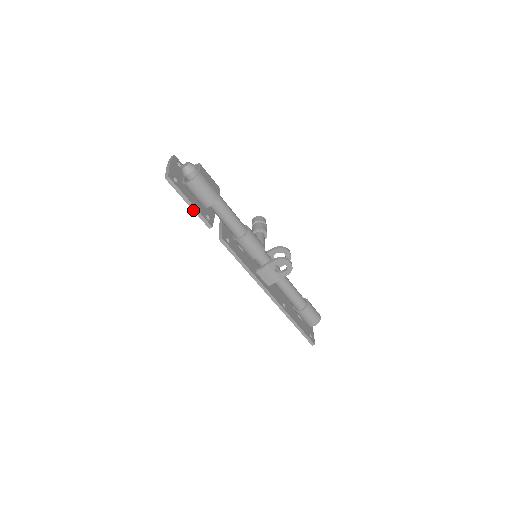
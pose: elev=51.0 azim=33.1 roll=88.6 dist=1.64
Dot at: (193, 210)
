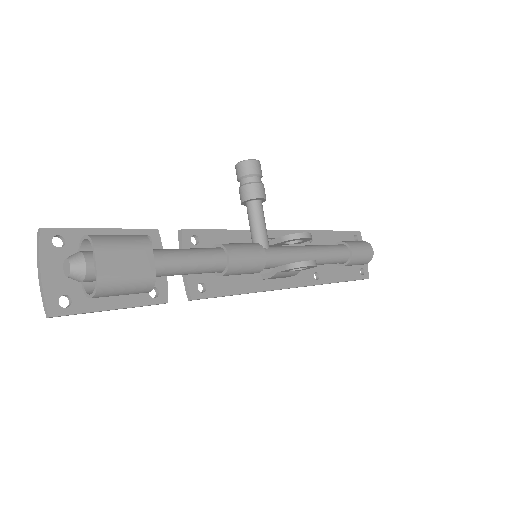
Dot at: (124, 308)
